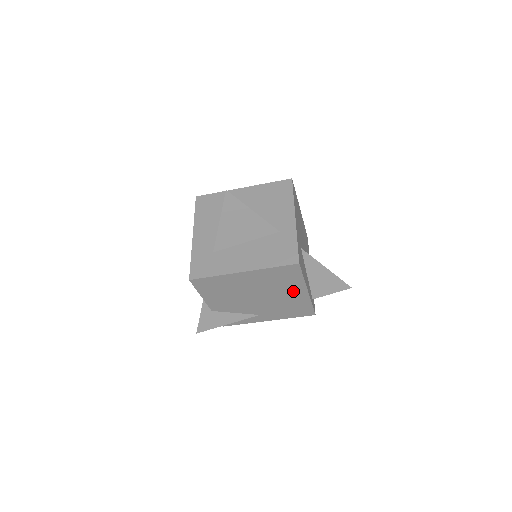
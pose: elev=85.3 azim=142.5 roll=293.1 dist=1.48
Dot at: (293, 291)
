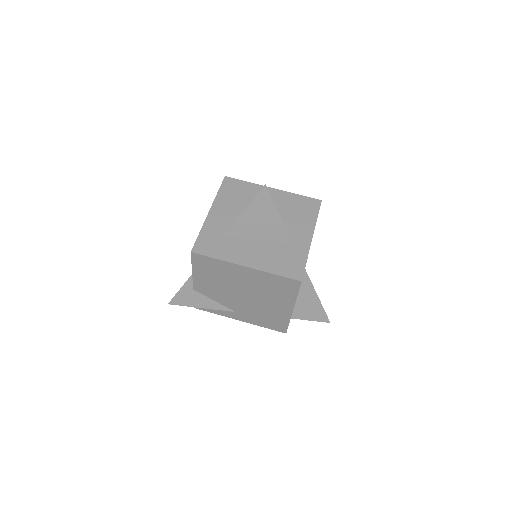
Dot at: (280, 304)
